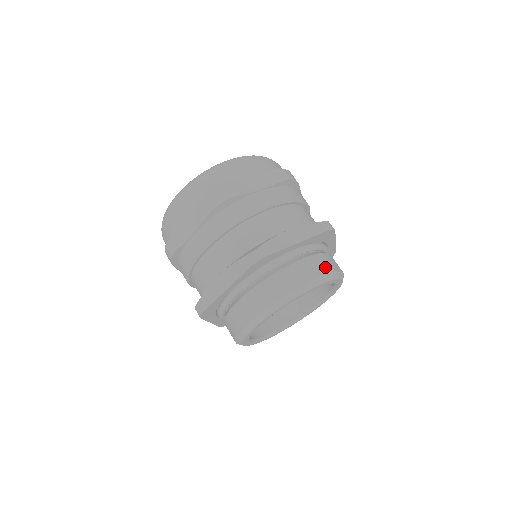
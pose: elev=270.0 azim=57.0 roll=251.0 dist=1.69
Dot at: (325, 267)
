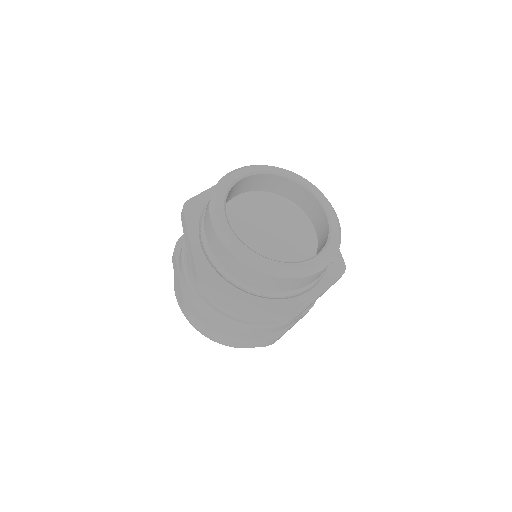
Dot at: occluded
